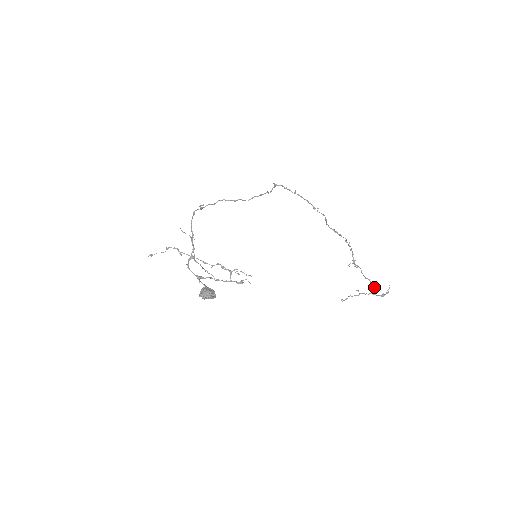
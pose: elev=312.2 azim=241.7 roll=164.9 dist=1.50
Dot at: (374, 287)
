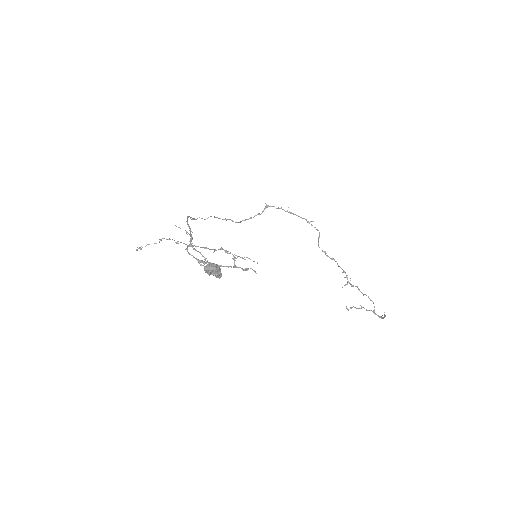
Dot at: occluded
